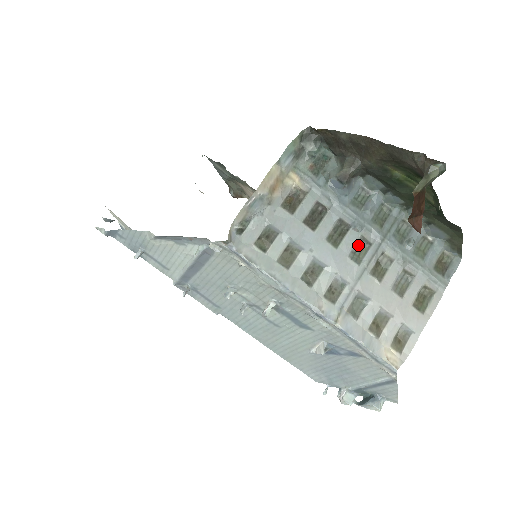
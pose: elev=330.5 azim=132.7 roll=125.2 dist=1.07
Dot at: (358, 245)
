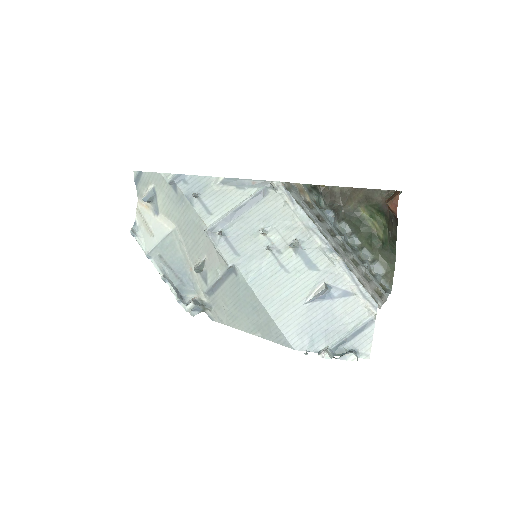
Dot at: (341, 246)
